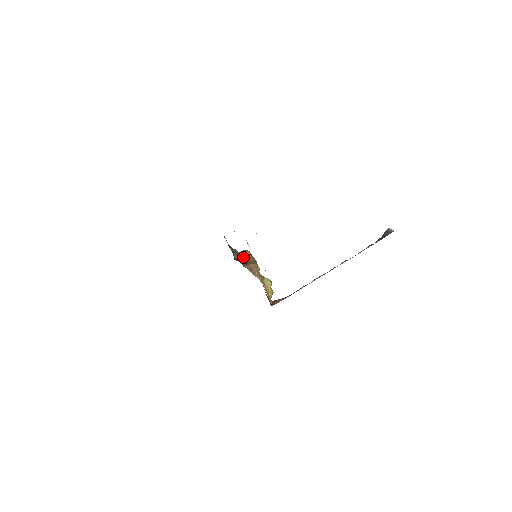
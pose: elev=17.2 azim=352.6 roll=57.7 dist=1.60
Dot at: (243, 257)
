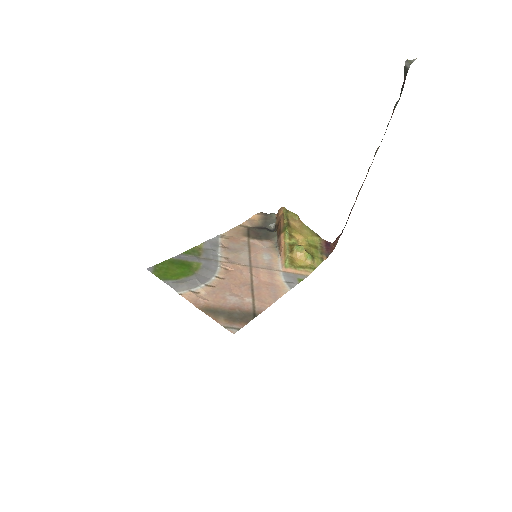
Dot at: (278, 223)
